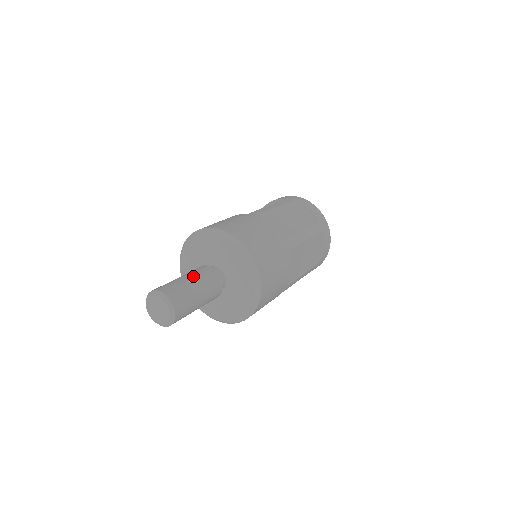
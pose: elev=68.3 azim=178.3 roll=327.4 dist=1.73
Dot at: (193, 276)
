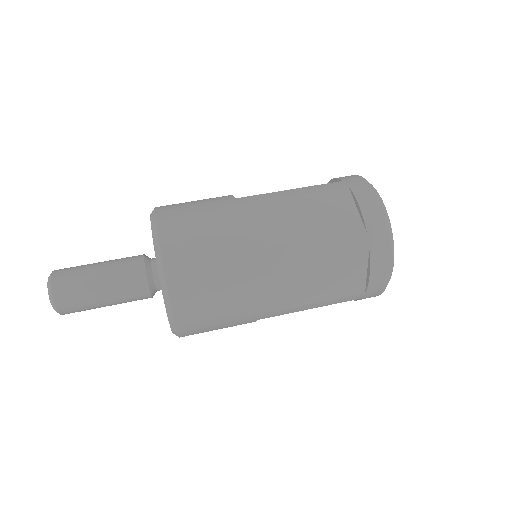
Dot at: occluded
